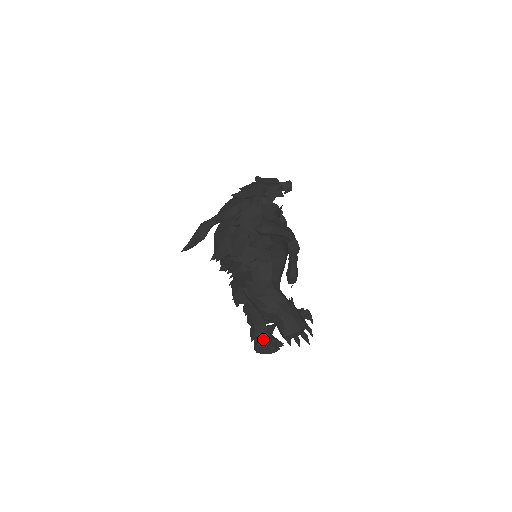
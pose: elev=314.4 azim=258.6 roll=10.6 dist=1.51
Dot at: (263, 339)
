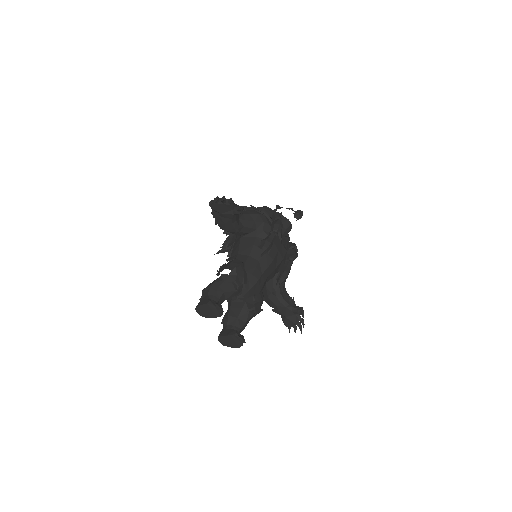
Dot at: (209, 288)
